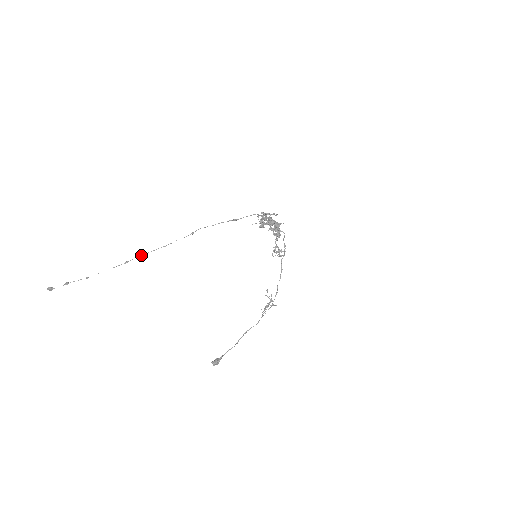
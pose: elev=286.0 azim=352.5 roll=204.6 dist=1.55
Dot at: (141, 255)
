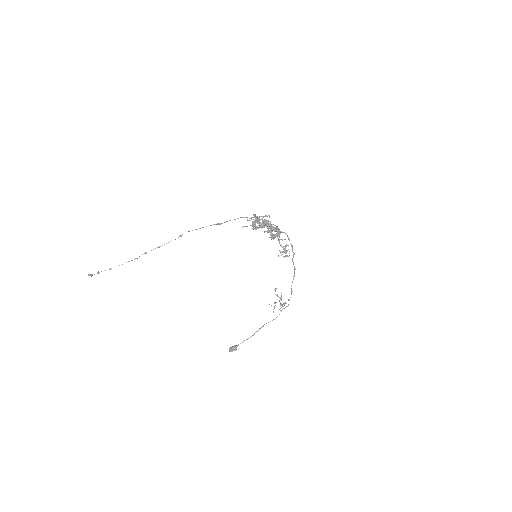
Dot at: (144, 253)
